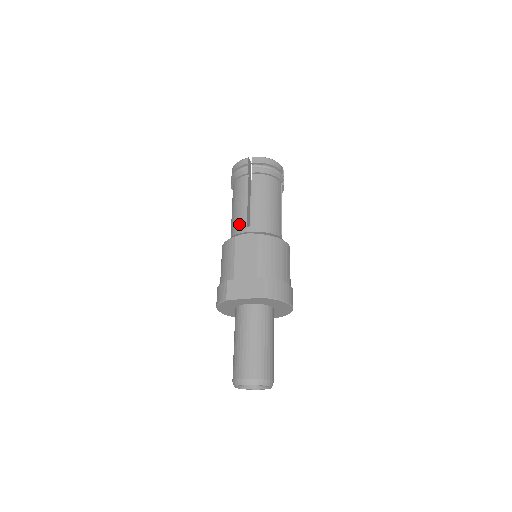
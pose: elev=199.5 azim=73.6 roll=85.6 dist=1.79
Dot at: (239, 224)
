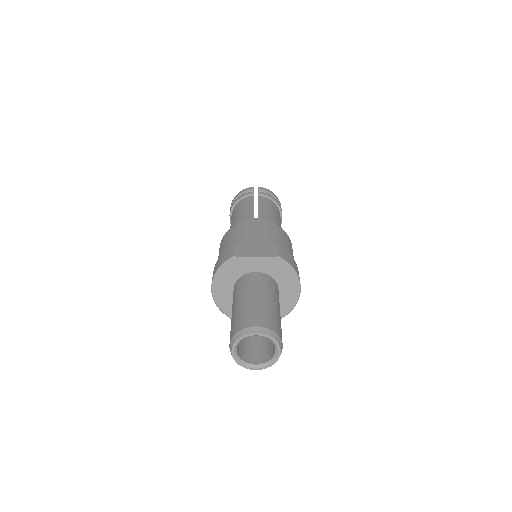
Dot at: (245, 220)
